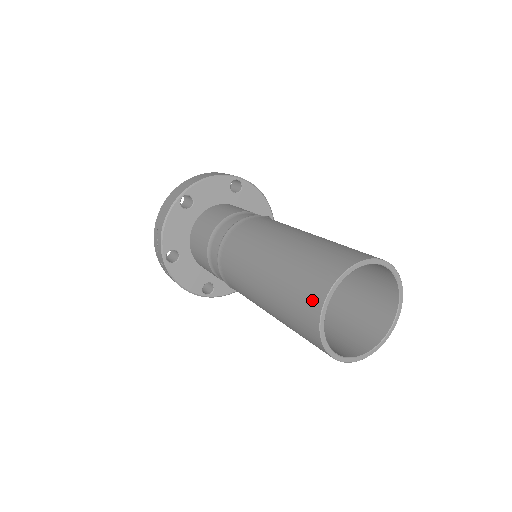
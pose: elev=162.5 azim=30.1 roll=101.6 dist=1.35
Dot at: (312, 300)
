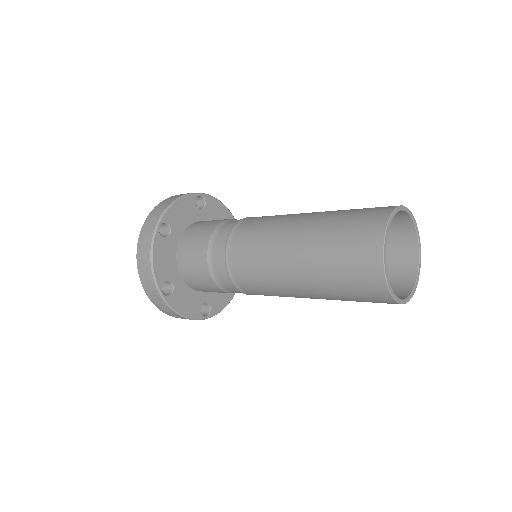
Dot at: (368, 258)
